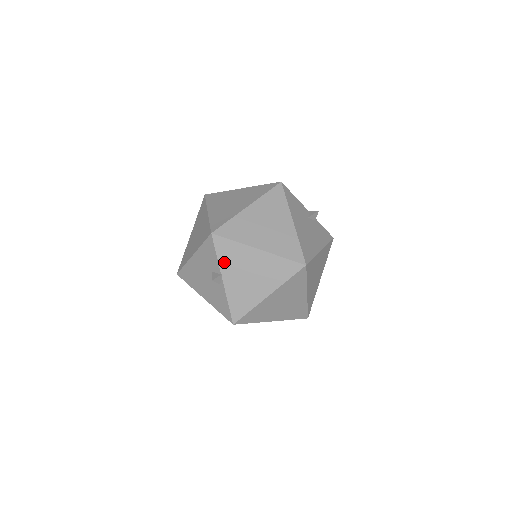
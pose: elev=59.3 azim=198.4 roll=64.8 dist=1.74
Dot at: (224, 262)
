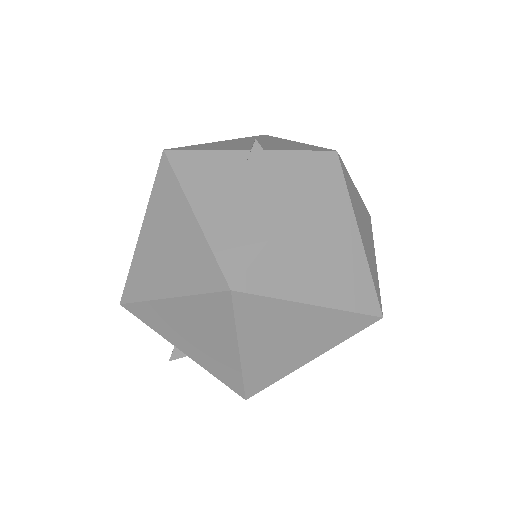
Dot at: (162, 331)
